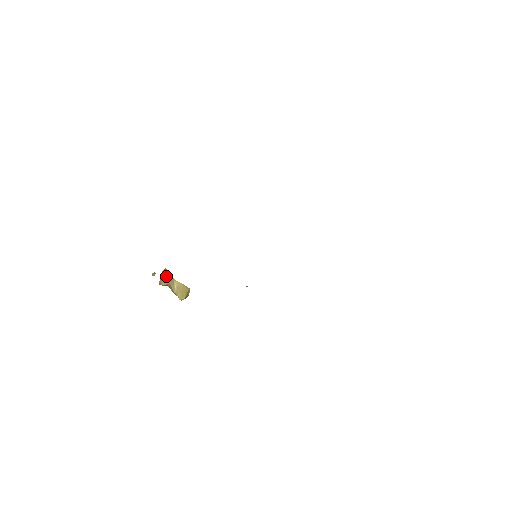
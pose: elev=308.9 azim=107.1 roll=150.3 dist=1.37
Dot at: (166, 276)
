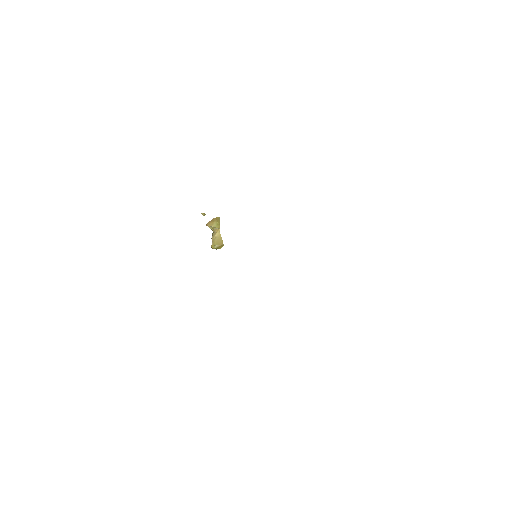
Dot at: (215, 223)
